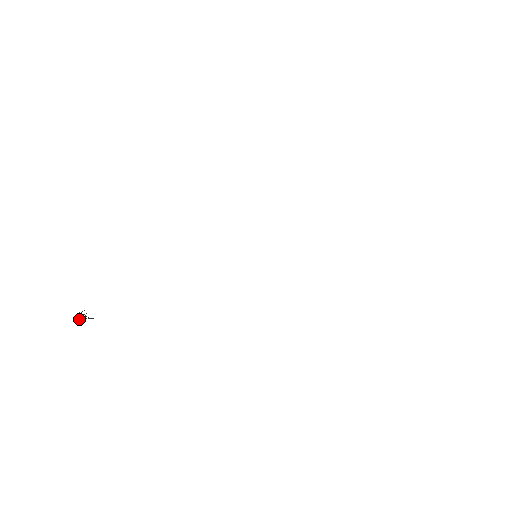
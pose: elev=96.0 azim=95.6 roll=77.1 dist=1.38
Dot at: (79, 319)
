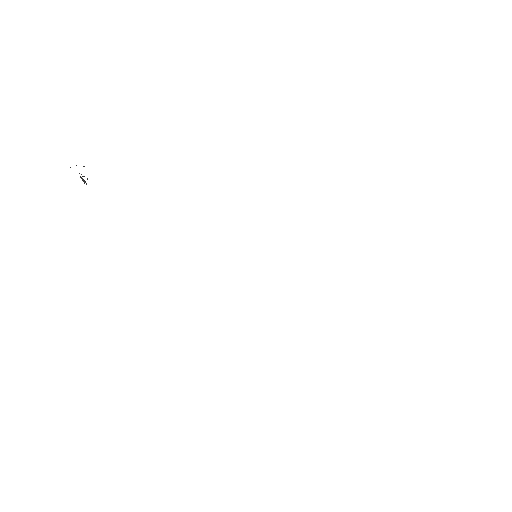
Dot at: occluded
